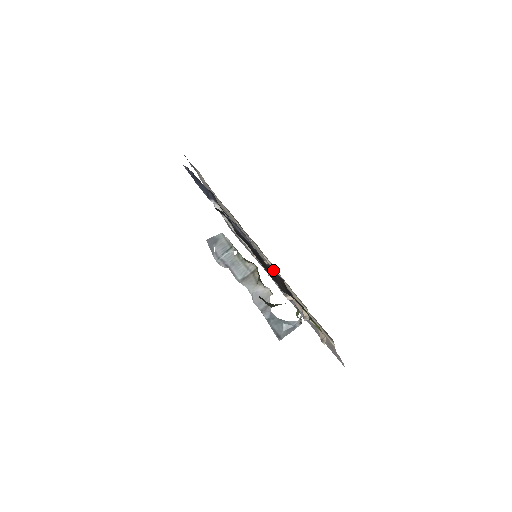
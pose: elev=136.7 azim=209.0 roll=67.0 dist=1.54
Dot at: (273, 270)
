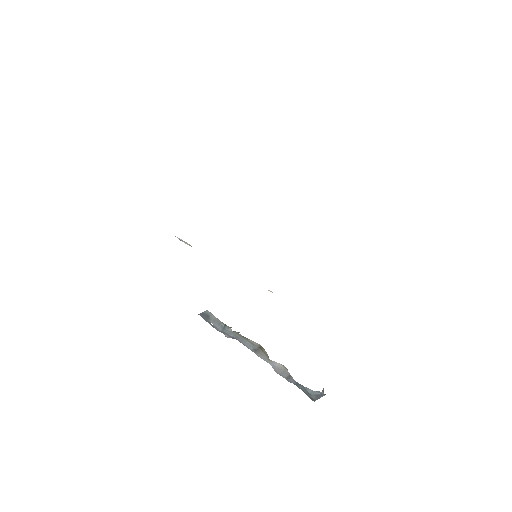
Dot at: occluded
